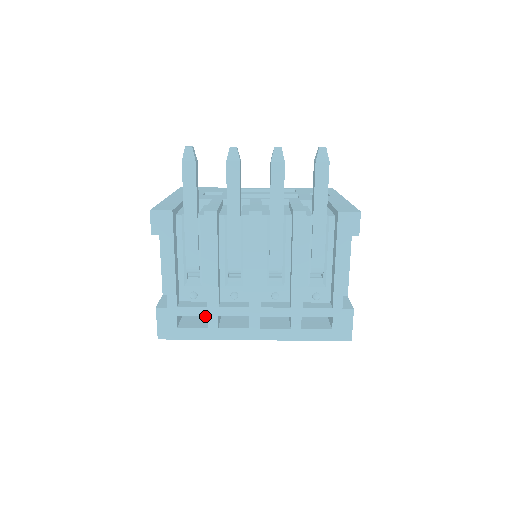
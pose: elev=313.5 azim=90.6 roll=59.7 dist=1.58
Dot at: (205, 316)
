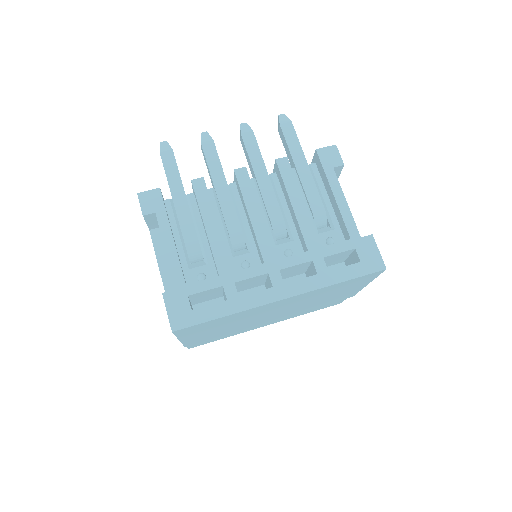
Dot at: occluded
